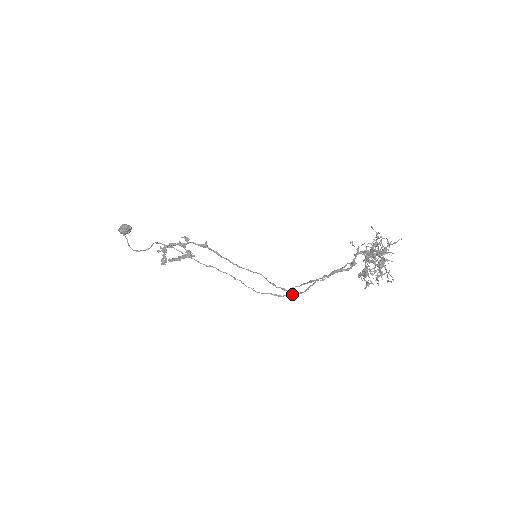
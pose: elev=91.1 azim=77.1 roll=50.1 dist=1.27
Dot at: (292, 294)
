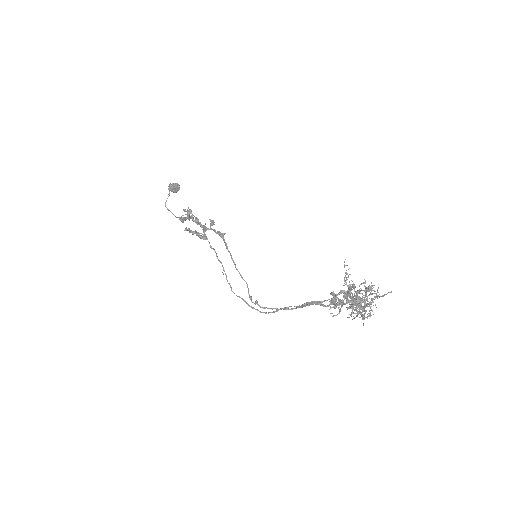
Dot at: (260, 311)
